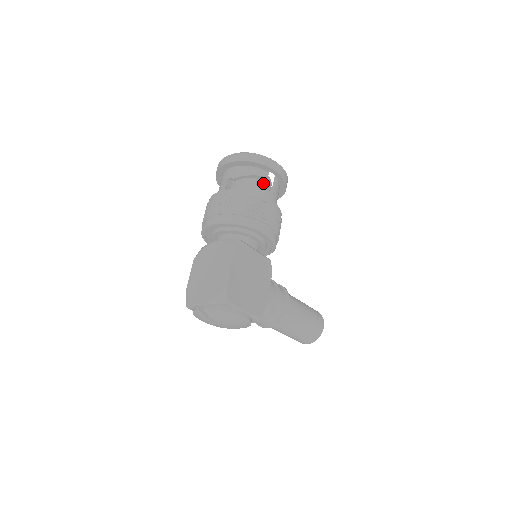
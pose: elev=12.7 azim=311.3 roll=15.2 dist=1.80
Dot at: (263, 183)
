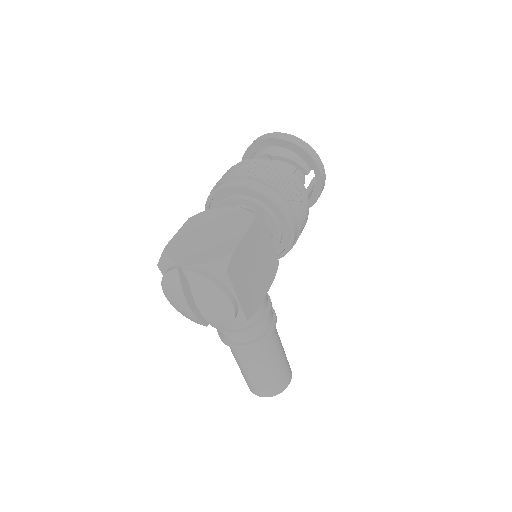
Dot at: occluded
